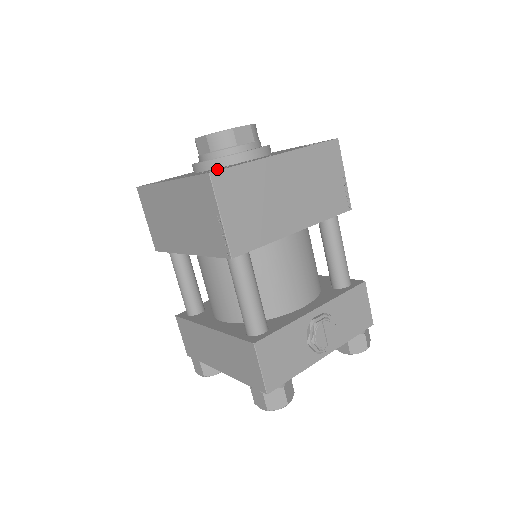
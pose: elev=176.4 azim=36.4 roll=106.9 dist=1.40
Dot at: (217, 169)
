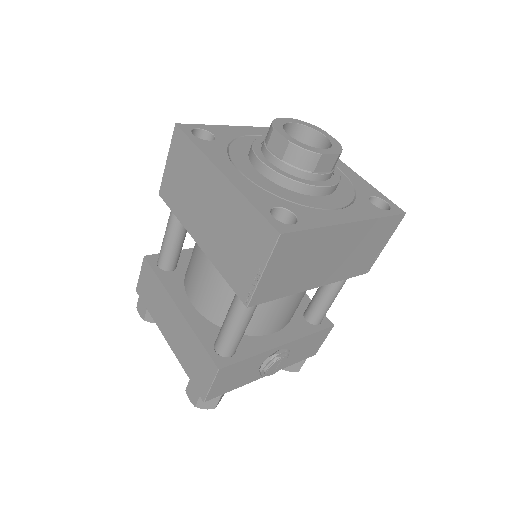
Dot at: (284, 207)
